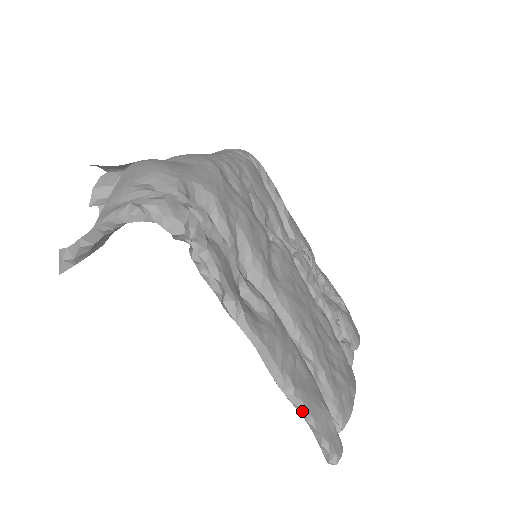
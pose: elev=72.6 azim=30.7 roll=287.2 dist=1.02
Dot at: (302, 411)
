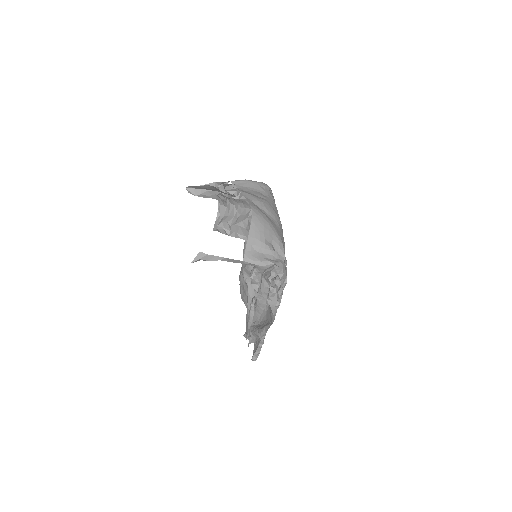
Dot at: (262, 343)
